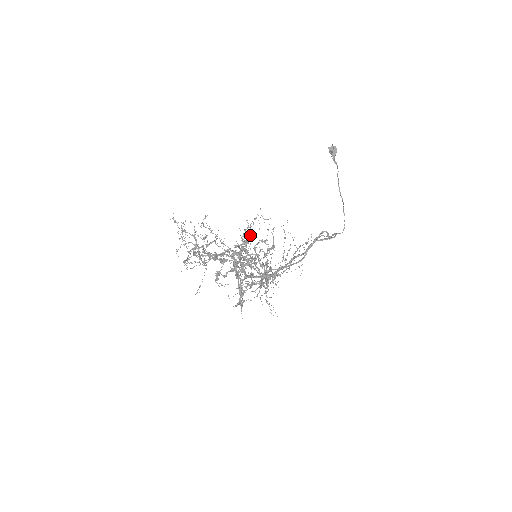
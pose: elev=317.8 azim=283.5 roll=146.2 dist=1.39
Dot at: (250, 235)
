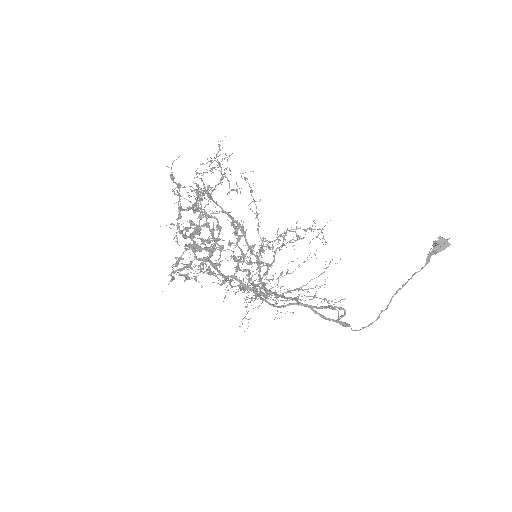
Dot at: occluded
